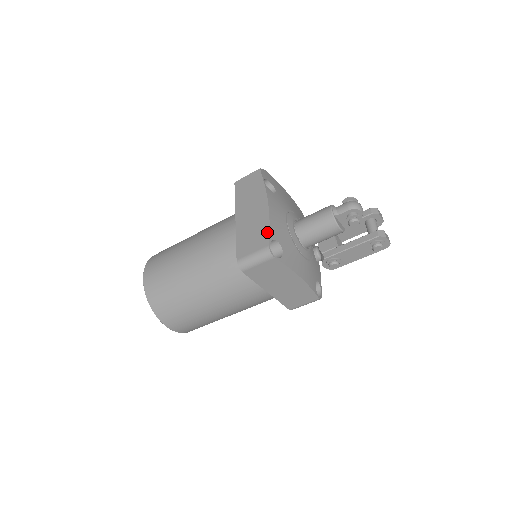
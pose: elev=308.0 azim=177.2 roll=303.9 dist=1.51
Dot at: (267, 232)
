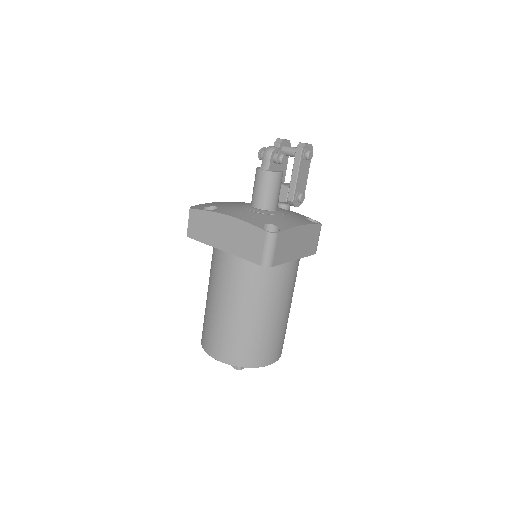
Dot at: (253, 228)
